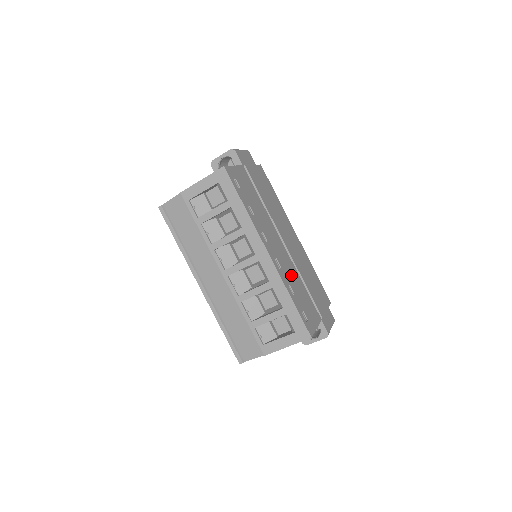
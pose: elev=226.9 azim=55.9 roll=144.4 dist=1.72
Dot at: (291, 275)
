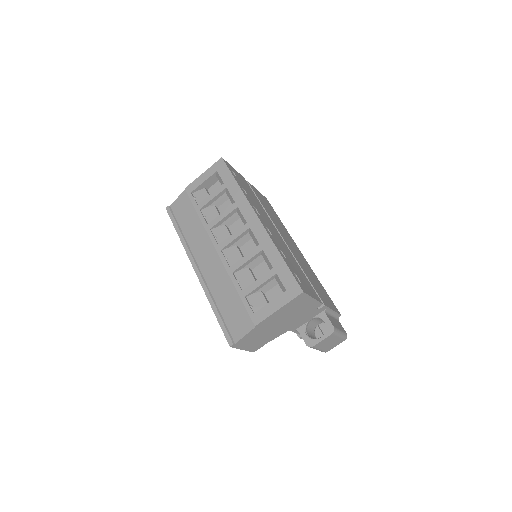
Dot at: (285, 251)
